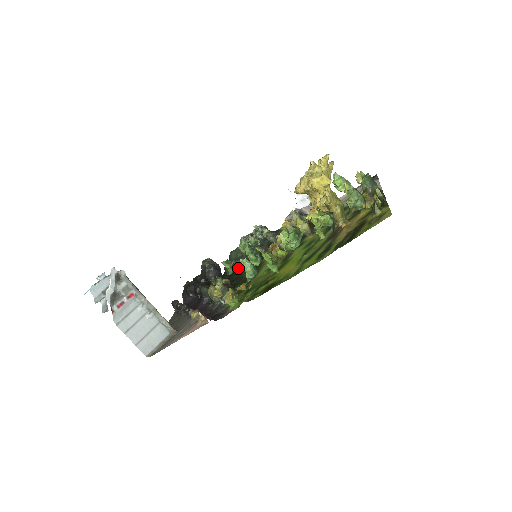
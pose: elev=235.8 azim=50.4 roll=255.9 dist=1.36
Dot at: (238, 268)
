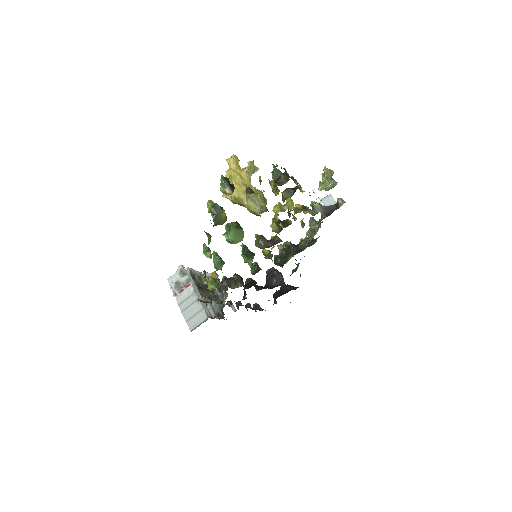
Dot at: occluded
